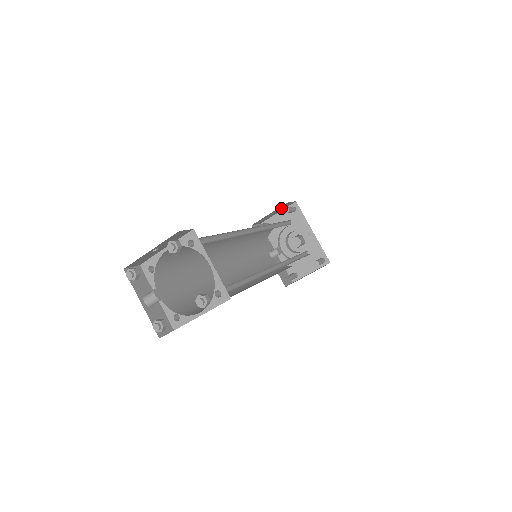
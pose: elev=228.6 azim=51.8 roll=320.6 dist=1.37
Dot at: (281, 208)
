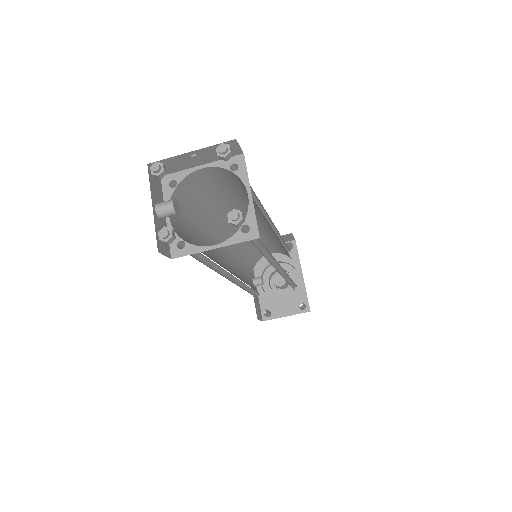
Dot at: occluded
